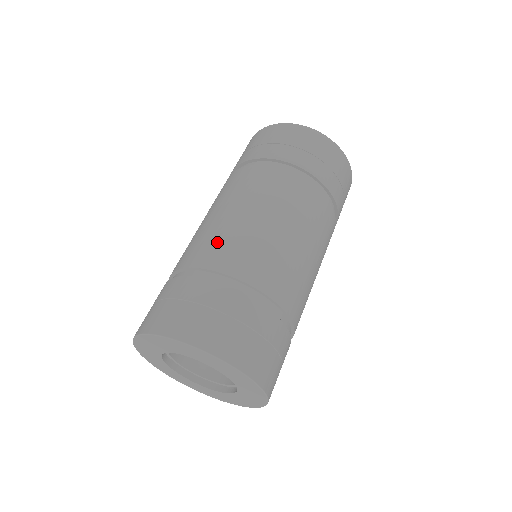
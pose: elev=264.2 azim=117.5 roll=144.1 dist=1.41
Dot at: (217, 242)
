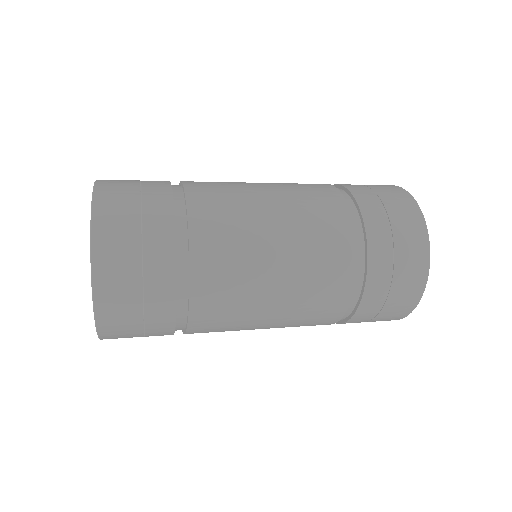
Dot at: (220, 185)
